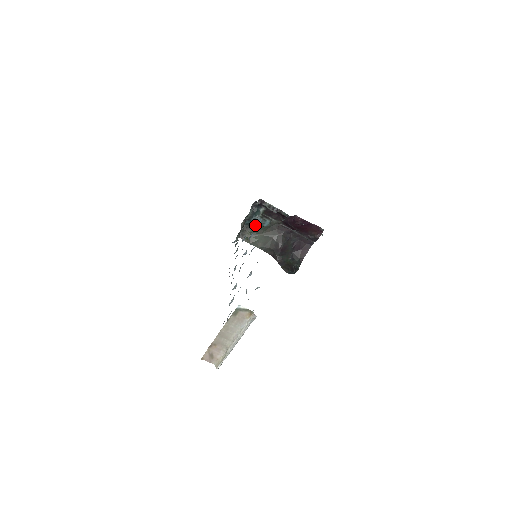
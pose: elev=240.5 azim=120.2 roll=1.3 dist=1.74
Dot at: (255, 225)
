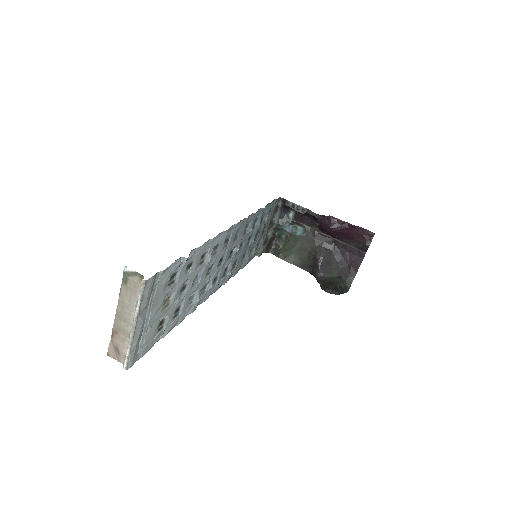
Dot at: (287, 235)
